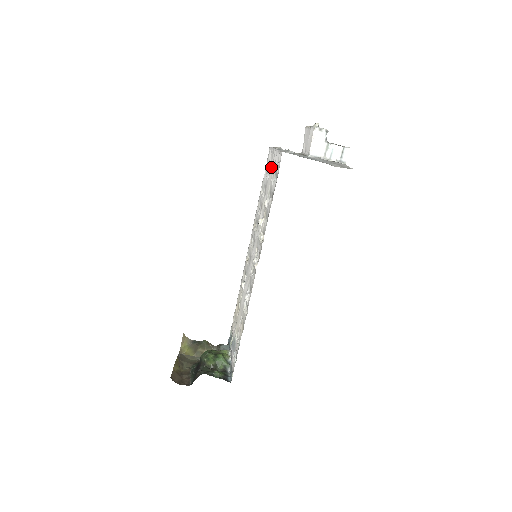
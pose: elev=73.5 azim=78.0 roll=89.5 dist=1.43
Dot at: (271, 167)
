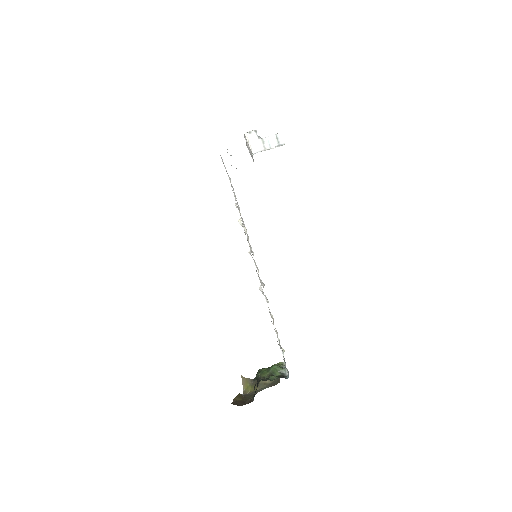
Dot at: occluded
